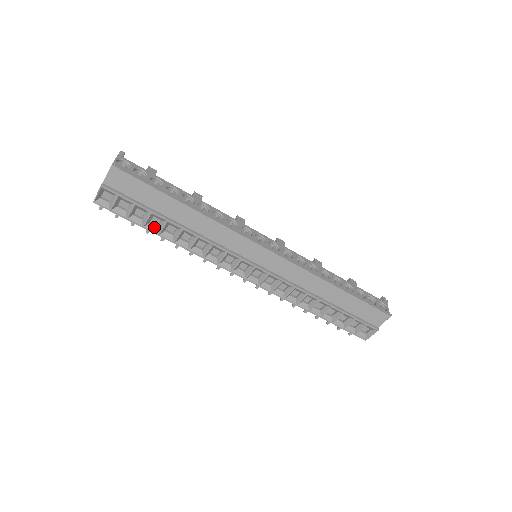
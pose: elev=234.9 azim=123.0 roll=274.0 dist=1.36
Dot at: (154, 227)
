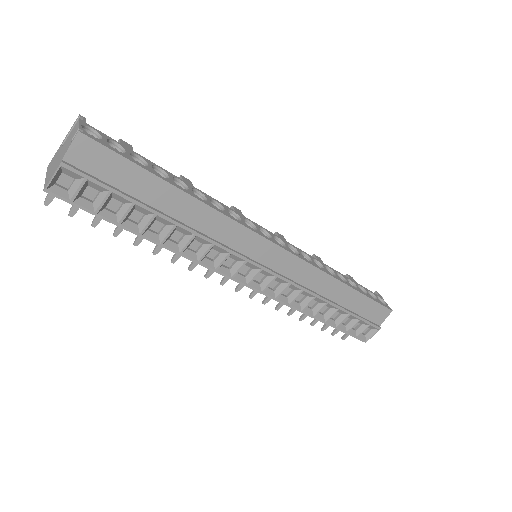
Dot at: (134, 225)
